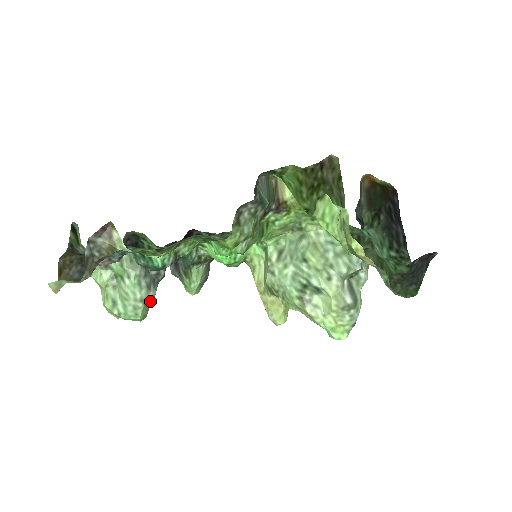
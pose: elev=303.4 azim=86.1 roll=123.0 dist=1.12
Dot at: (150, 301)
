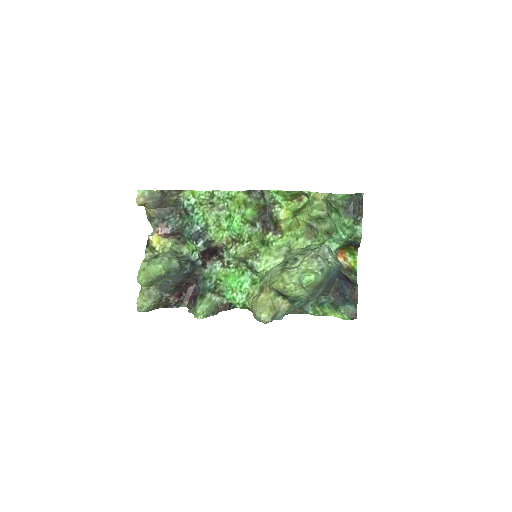
Dot at: (173, 265)
